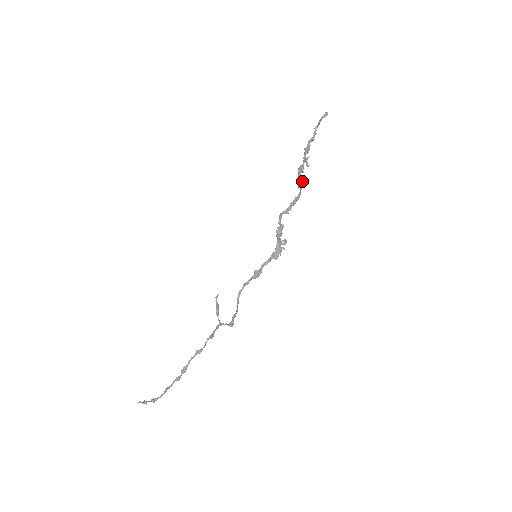
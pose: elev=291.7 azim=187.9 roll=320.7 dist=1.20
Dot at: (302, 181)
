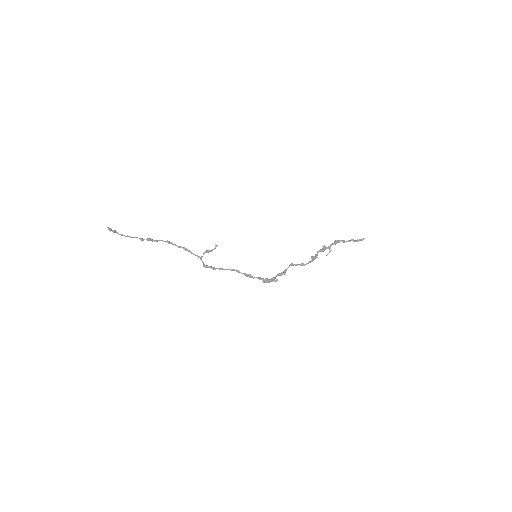
Dot at: occluded
